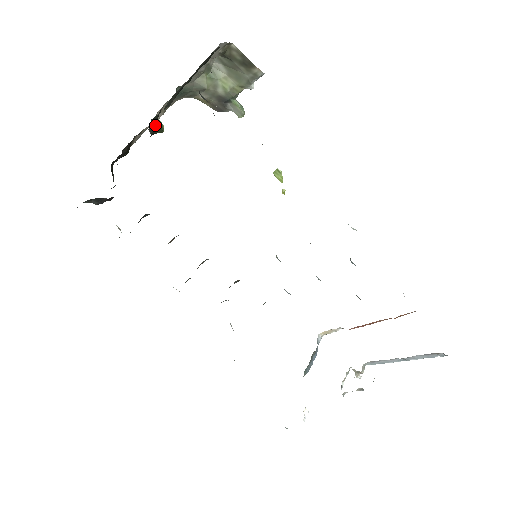
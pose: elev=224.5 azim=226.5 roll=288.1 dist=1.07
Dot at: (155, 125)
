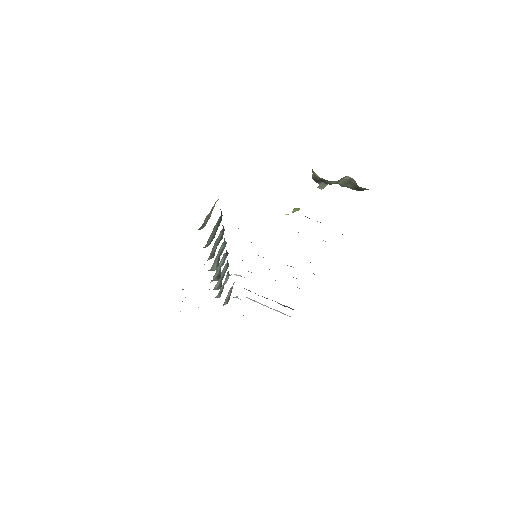
Dot at: occluded
